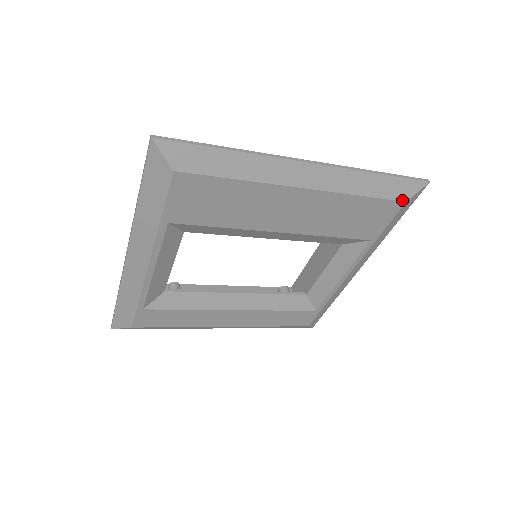
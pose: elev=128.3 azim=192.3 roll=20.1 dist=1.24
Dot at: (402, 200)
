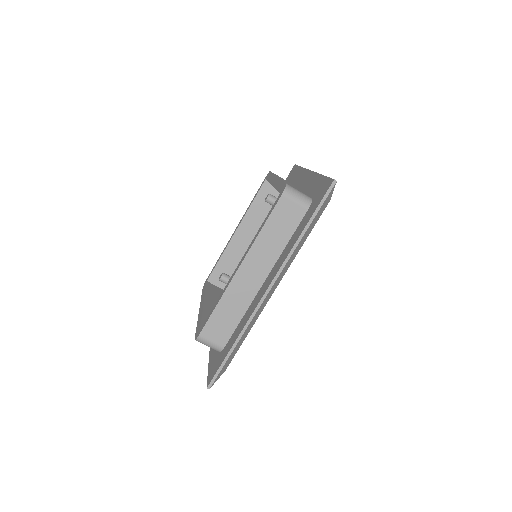
Dot at: occluded
